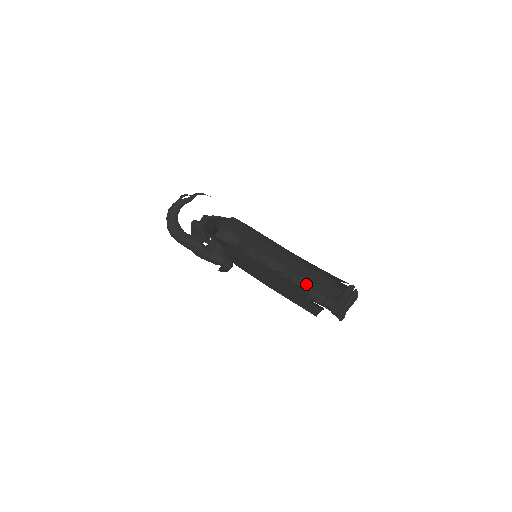
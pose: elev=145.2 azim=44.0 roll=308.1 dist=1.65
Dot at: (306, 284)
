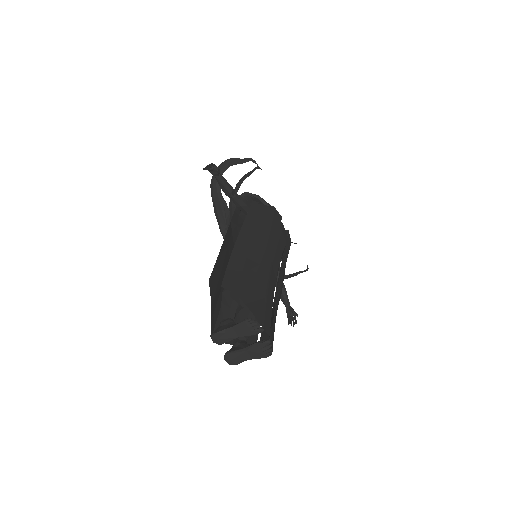
Dot at: occluded
